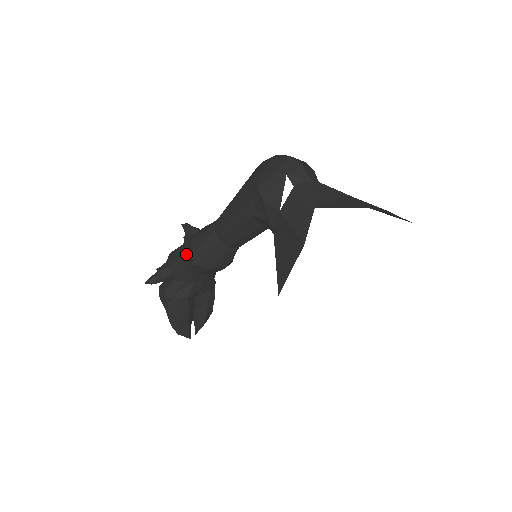
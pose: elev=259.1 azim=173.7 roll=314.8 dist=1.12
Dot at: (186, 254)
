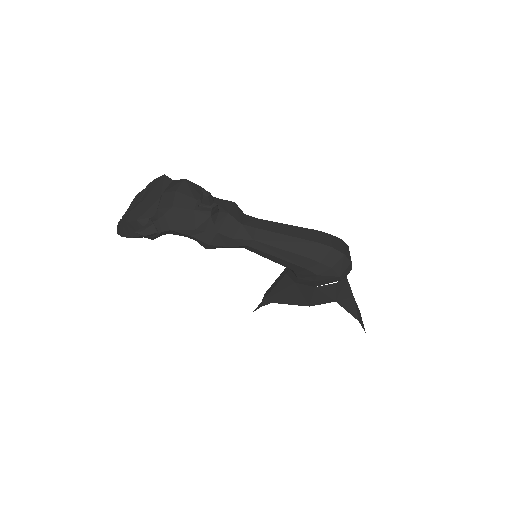
Dot at: (201, 235)
